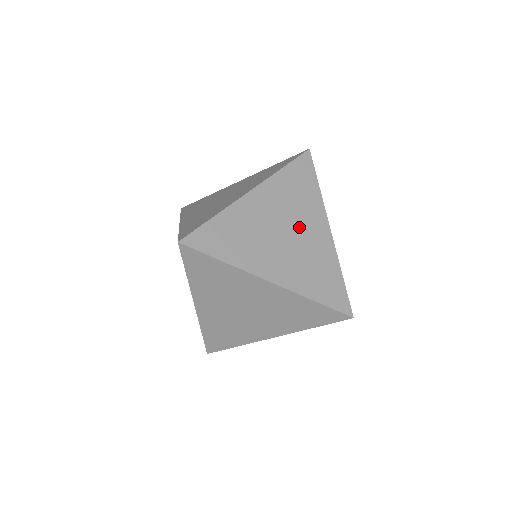
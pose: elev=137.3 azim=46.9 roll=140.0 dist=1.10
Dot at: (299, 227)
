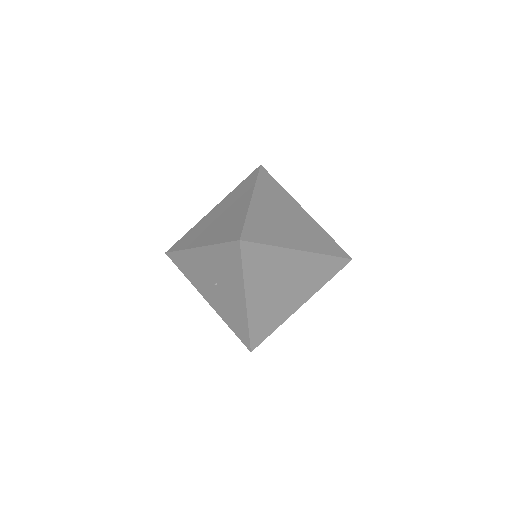
Dot at: (290, 213)
